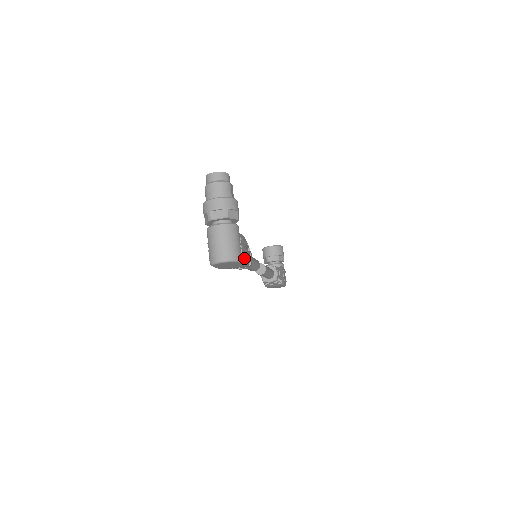
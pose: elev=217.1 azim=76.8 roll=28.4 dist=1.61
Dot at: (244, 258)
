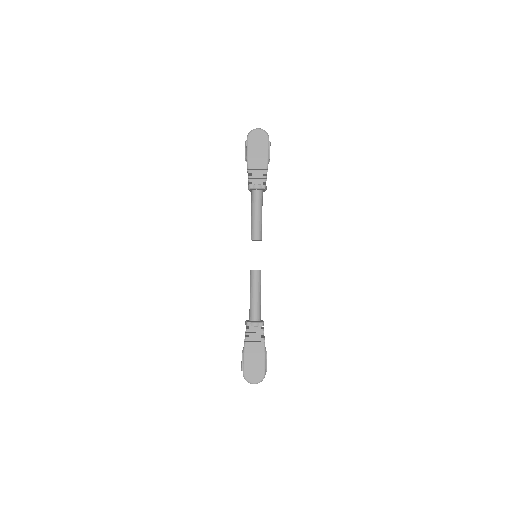
Dot at: (269, 150)
